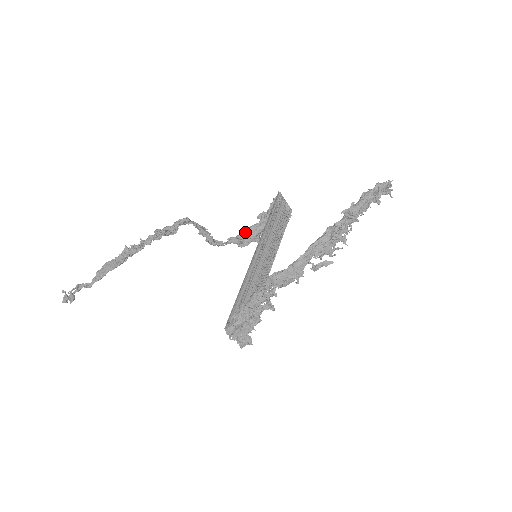
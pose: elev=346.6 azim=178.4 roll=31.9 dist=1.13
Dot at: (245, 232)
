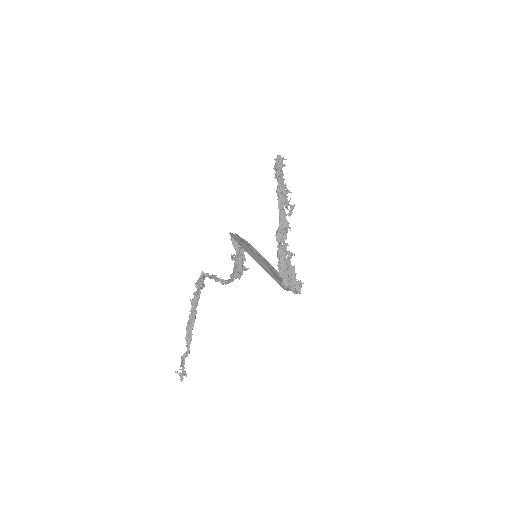
Dot at: (235, 268)
